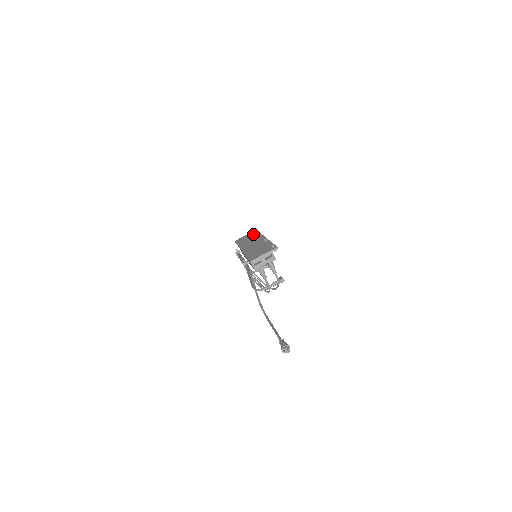
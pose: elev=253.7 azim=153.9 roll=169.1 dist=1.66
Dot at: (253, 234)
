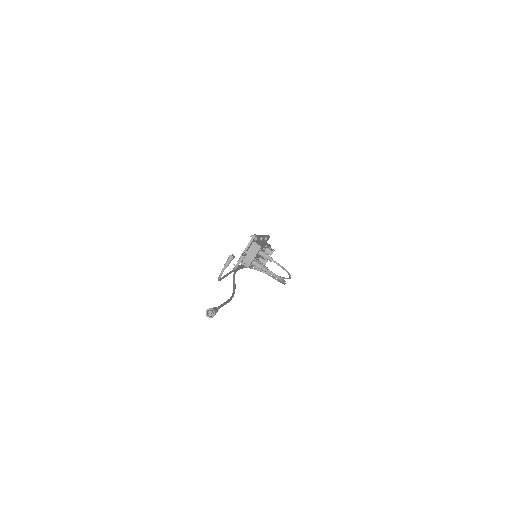
Dot at: occluded
